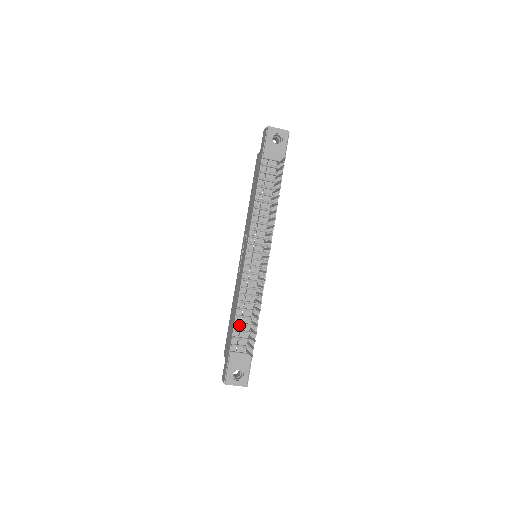
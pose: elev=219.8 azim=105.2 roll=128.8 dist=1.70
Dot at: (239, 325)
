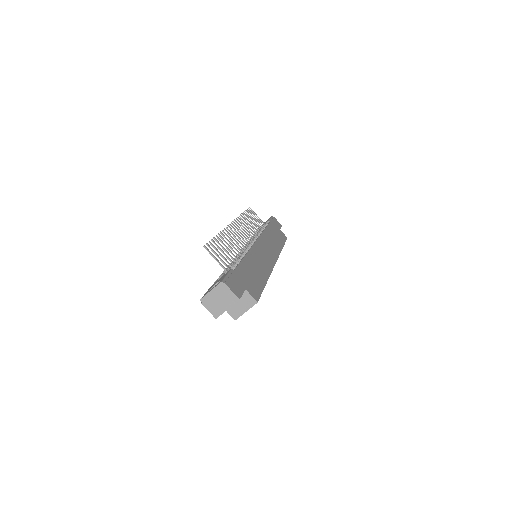
Dot at: occluded
